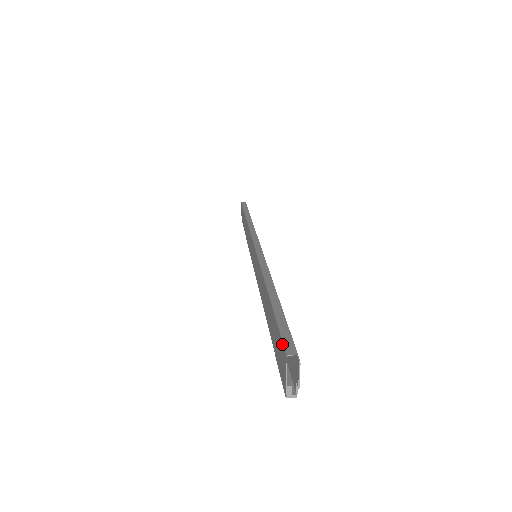
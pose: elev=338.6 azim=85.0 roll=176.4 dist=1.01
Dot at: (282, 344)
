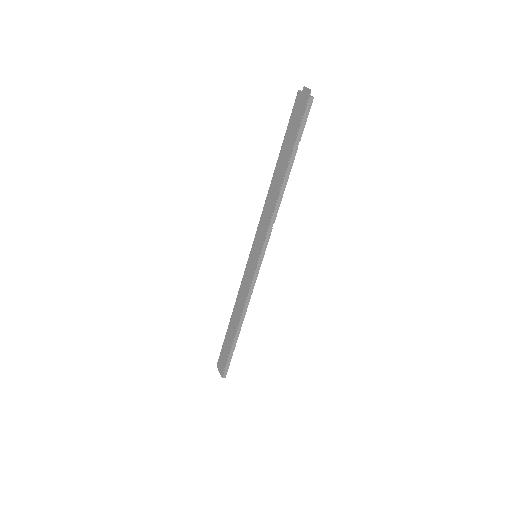
Dot at: (294, 104)
